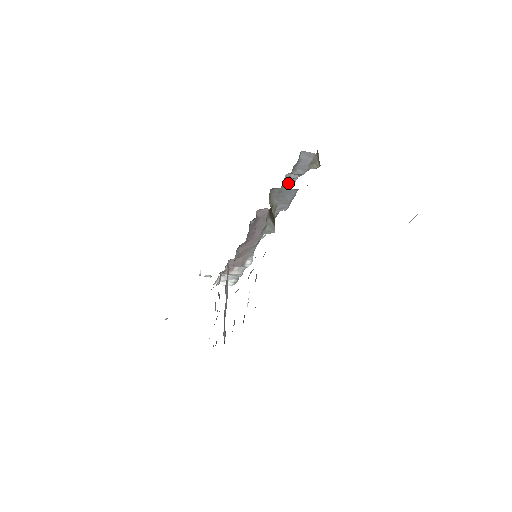
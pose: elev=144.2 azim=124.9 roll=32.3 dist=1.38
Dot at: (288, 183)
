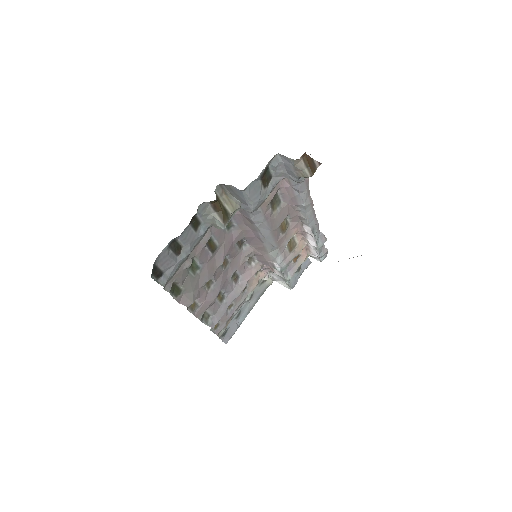
Dot at: (293, 189)
